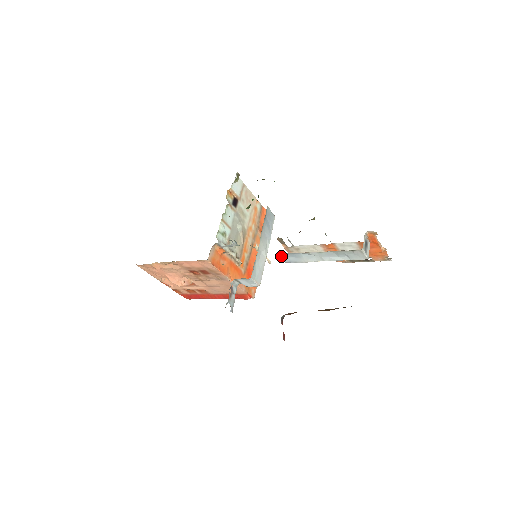
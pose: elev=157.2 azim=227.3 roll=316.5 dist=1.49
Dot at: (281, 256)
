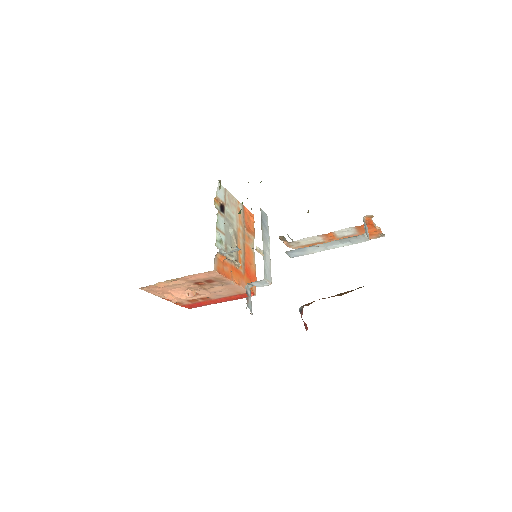
Dot at: (287, 253)
